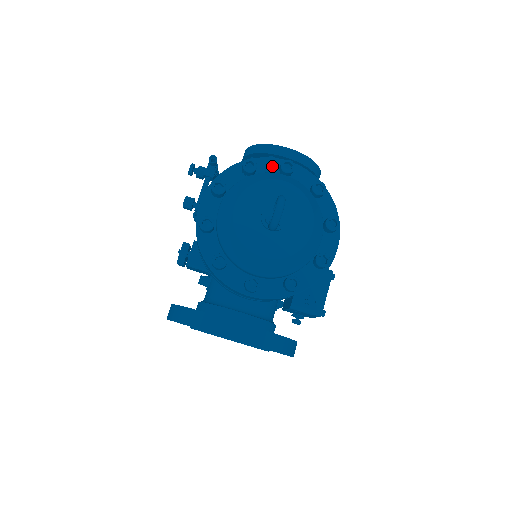
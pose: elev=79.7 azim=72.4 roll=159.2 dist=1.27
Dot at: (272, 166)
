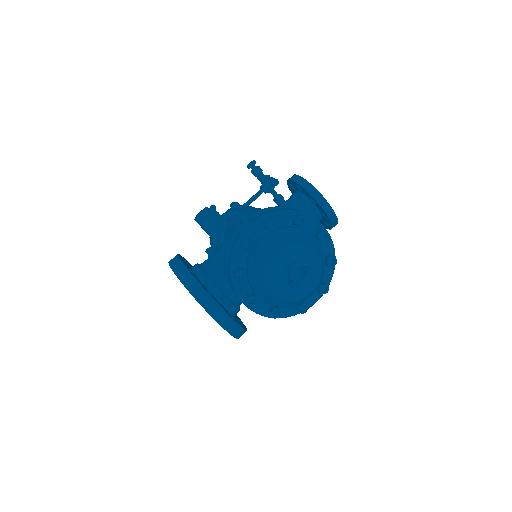
Dot at: (313, 226)
